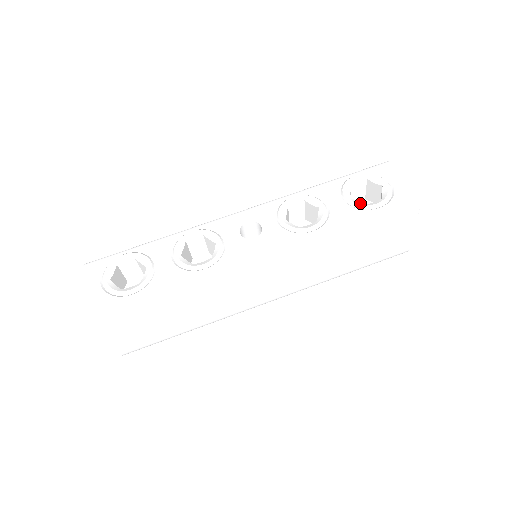
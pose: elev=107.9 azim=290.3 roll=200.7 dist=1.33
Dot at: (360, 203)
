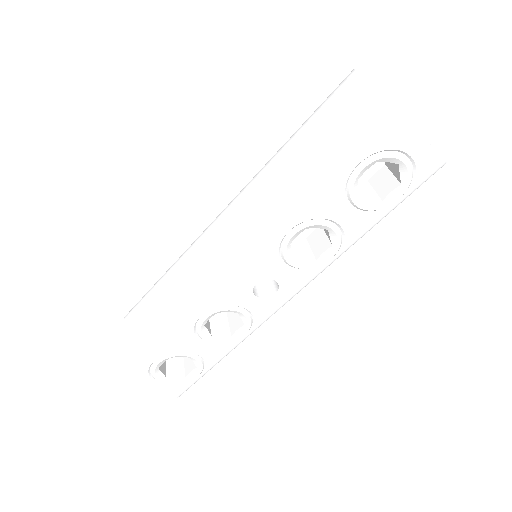
Dot at: (376, 203)
